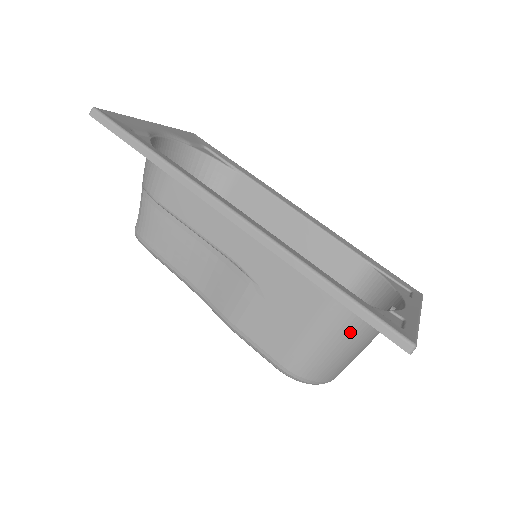
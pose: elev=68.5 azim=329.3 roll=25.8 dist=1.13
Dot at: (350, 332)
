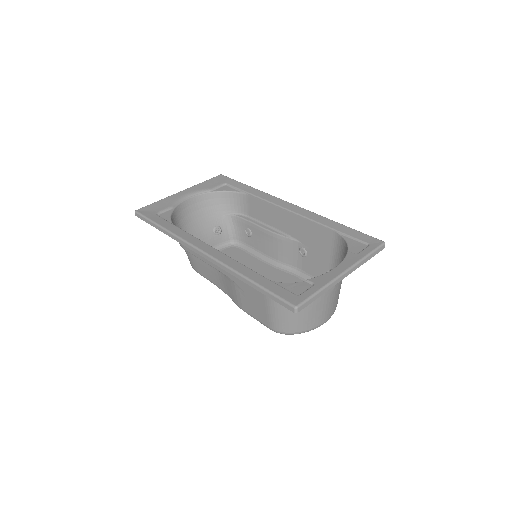
Dot at: occluded
